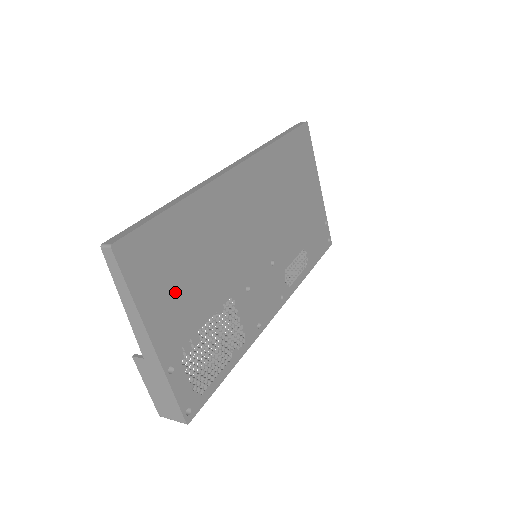
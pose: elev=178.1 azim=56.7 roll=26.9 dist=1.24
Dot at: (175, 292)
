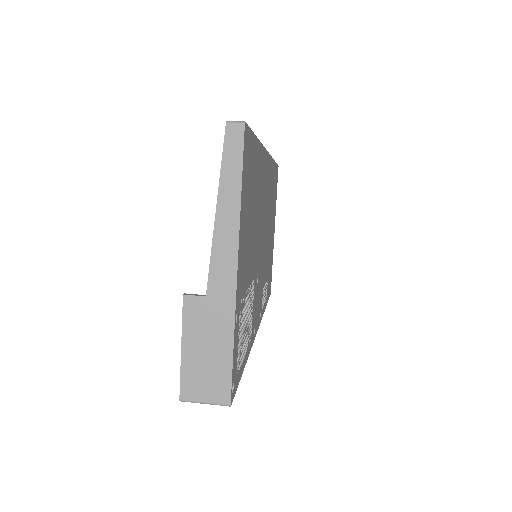
Dot at: (247, 228)
